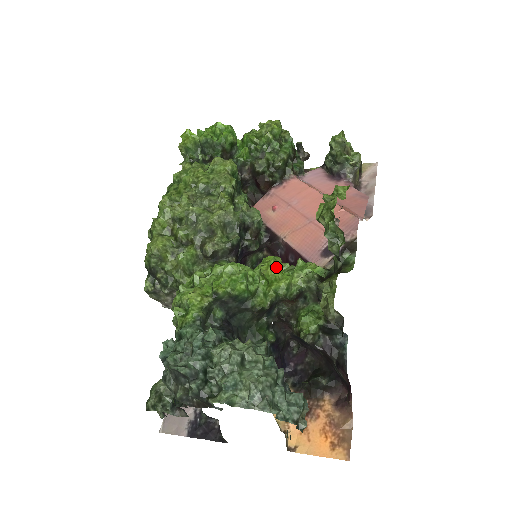
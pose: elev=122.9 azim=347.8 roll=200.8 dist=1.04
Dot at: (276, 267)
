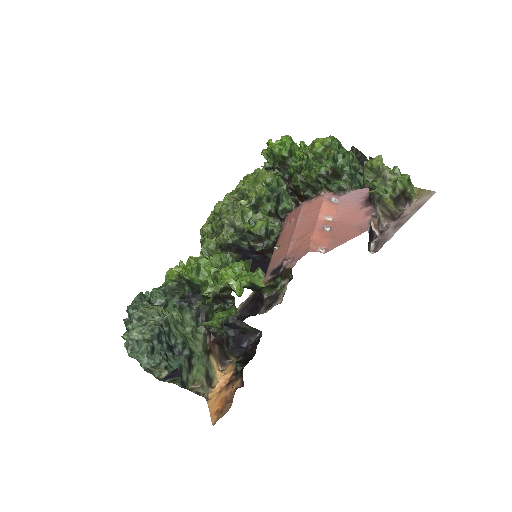
Dot at: (228, 270)
